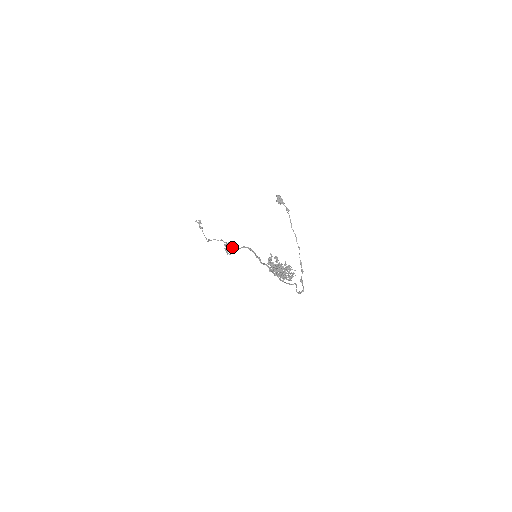
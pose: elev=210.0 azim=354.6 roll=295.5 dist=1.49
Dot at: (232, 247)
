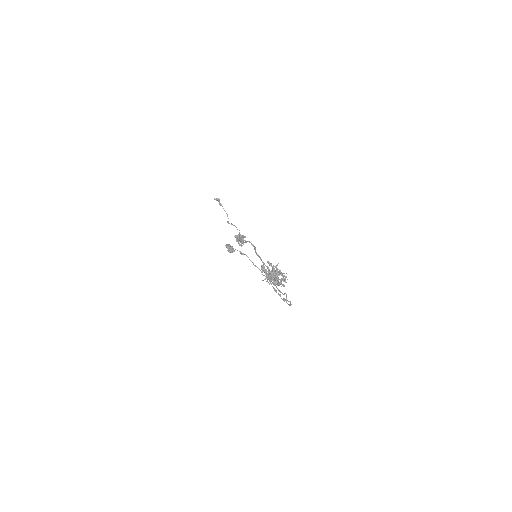
Dot at: (240, 240)
